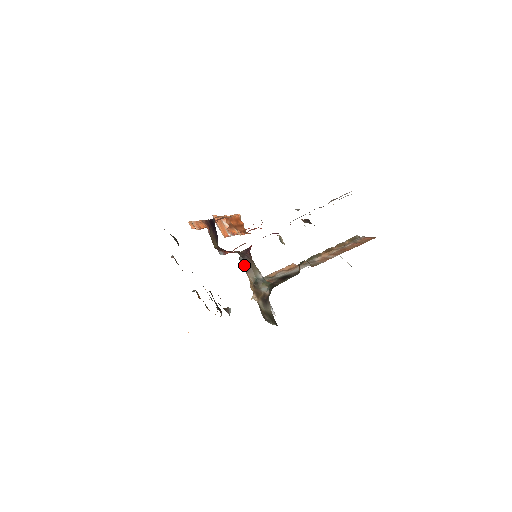
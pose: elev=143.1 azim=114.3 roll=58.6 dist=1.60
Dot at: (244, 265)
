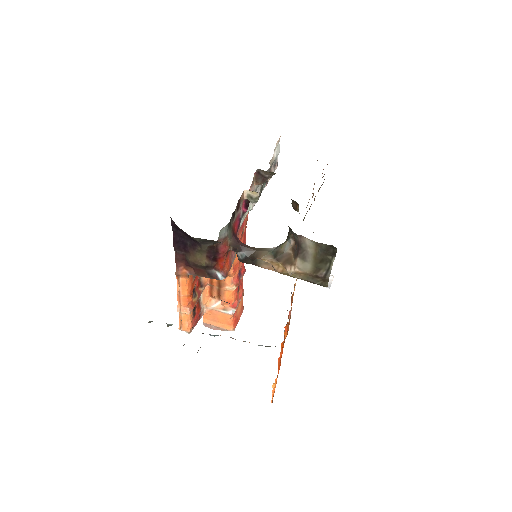
Dot at: (249, 256)
